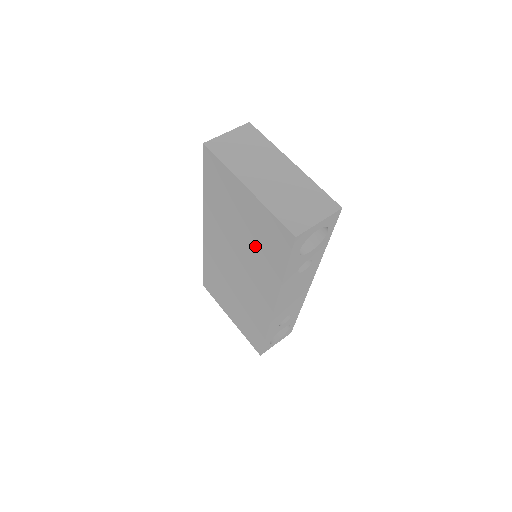
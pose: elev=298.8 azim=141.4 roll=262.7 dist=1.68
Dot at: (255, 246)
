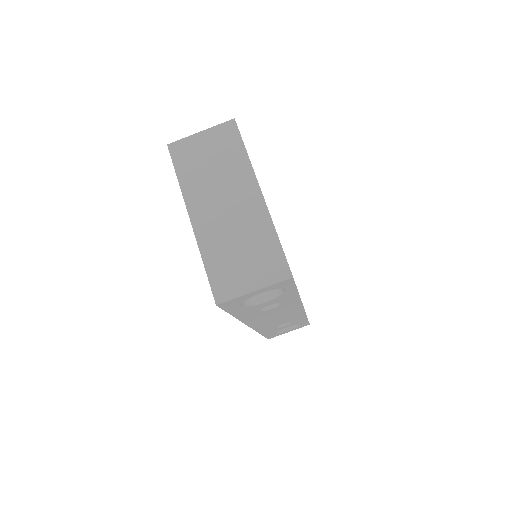
Dot at: occluded
